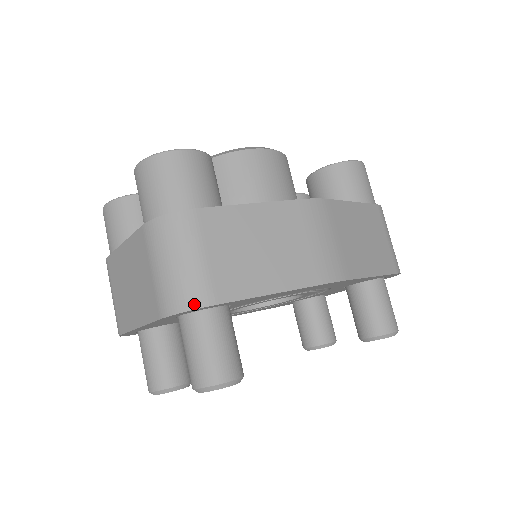
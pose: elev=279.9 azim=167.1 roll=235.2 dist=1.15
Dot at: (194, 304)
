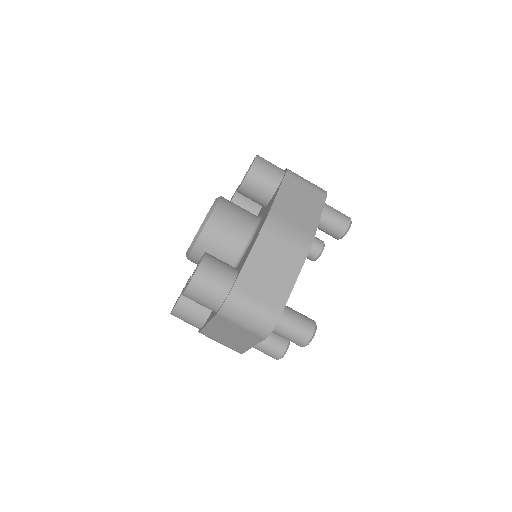
Dot at: (274, 323)
